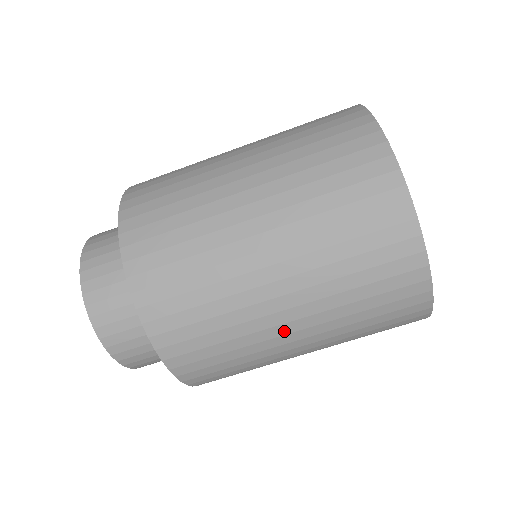
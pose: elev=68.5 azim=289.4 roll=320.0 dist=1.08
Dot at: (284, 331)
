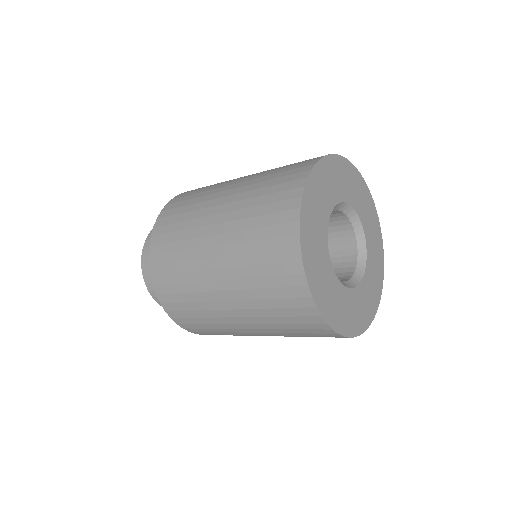
Dot at: occluded
